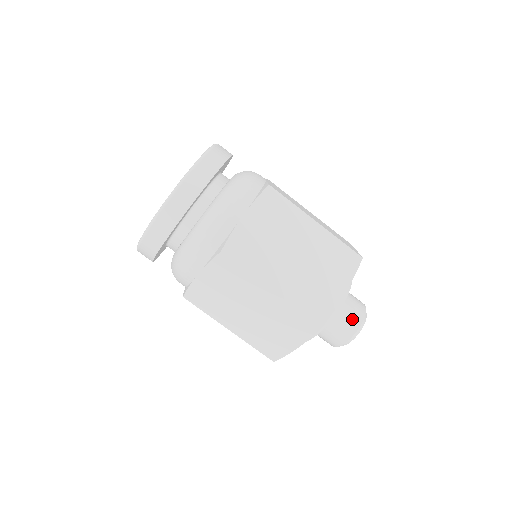
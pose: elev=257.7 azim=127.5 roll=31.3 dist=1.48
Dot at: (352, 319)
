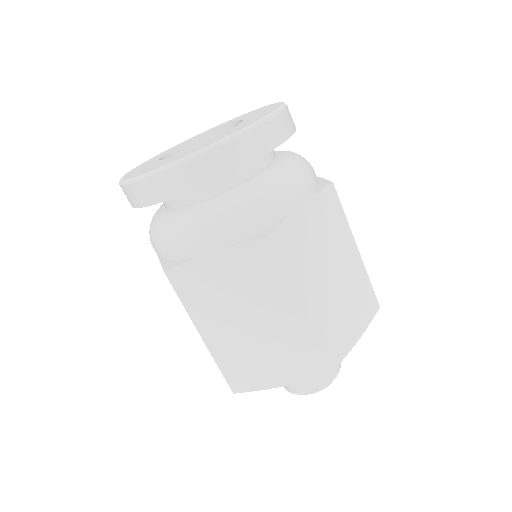
Dot at: (301, 384)
